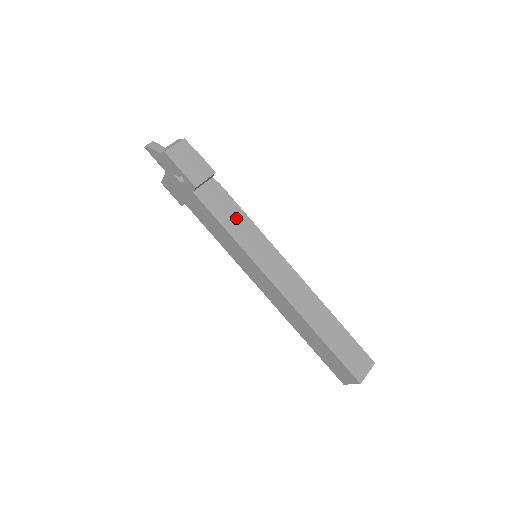
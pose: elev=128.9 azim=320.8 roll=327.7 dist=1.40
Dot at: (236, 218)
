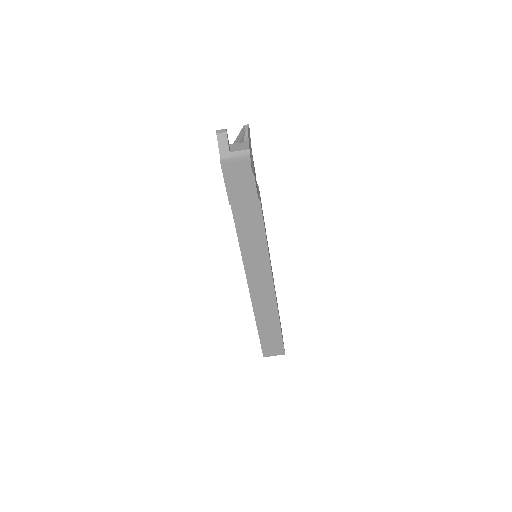
Dot at: (254, 234)
